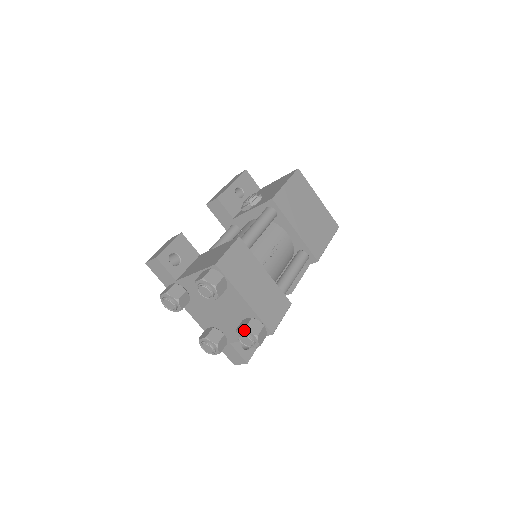
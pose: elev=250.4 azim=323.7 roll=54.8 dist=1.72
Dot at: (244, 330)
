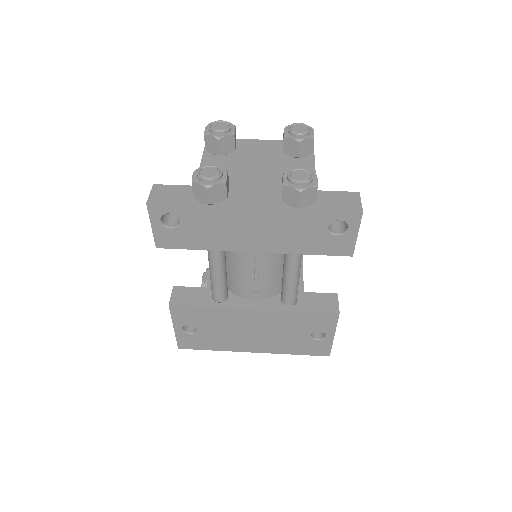
Dot at: (285, 127)
